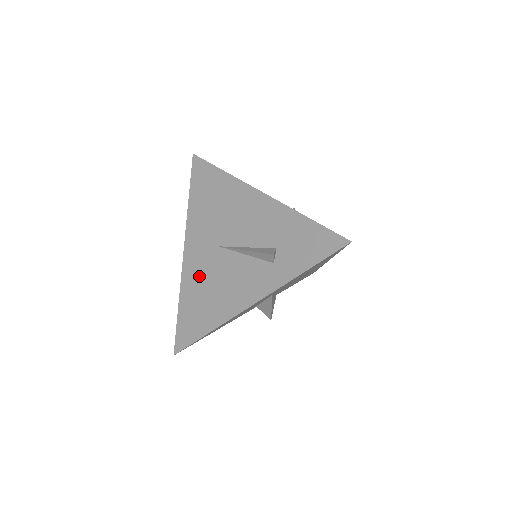
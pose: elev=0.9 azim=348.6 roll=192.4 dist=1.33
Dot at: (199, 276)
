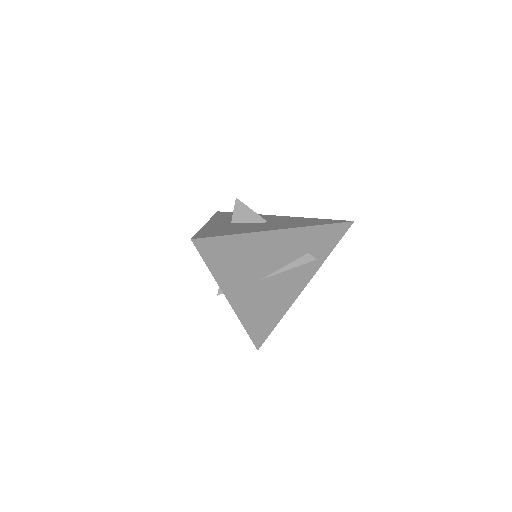
Dot at: (254, 305)
